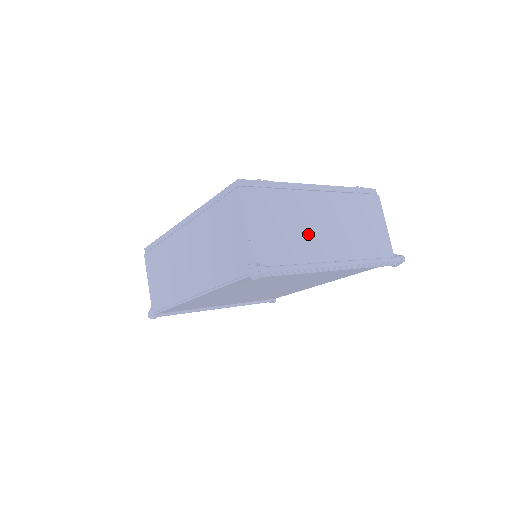
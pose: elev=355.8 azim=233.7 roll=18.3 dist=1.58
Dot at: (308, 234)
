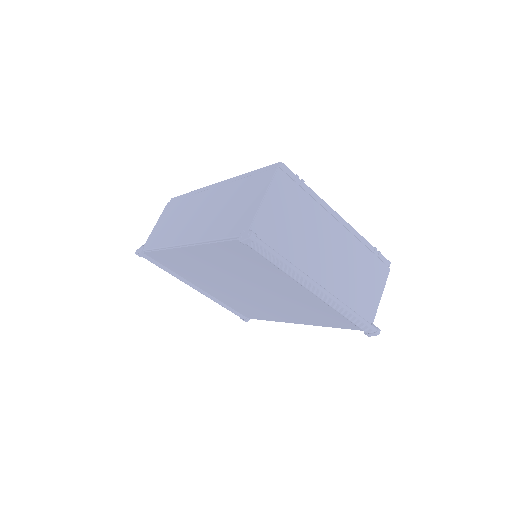
Dot at: (310, 246)
